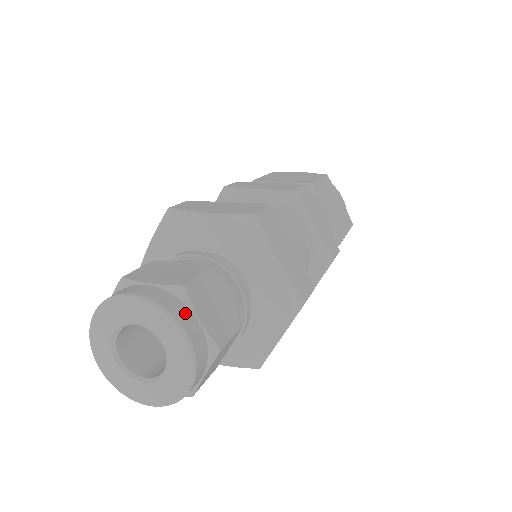
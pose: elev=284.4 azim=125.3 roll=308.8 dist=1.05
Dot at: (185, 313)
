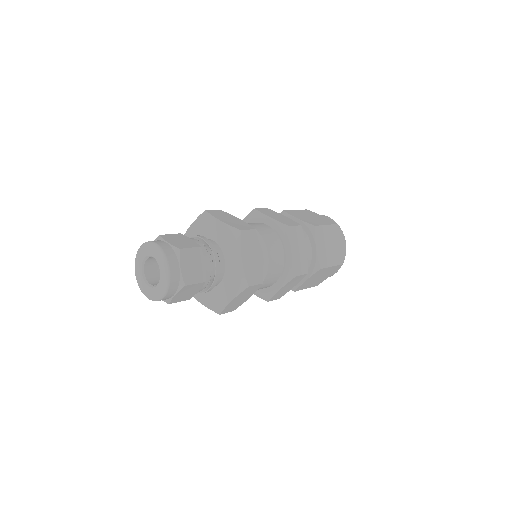
Dot at: (174, 261)
